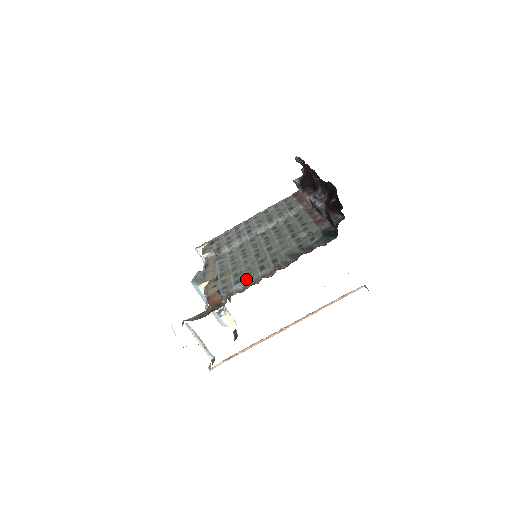
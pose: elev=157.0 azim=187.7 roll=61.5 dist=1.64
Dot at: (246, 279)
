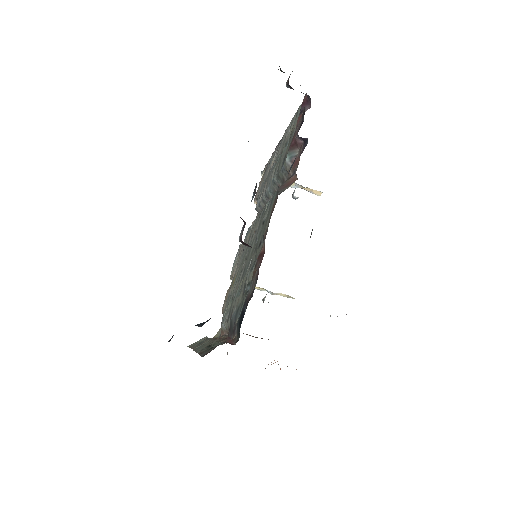
Dot at: occluded
